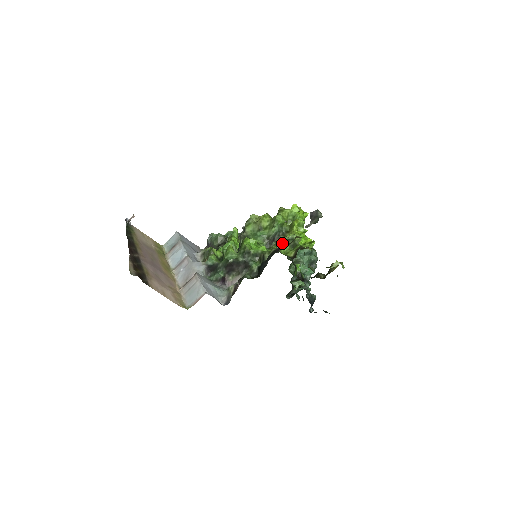
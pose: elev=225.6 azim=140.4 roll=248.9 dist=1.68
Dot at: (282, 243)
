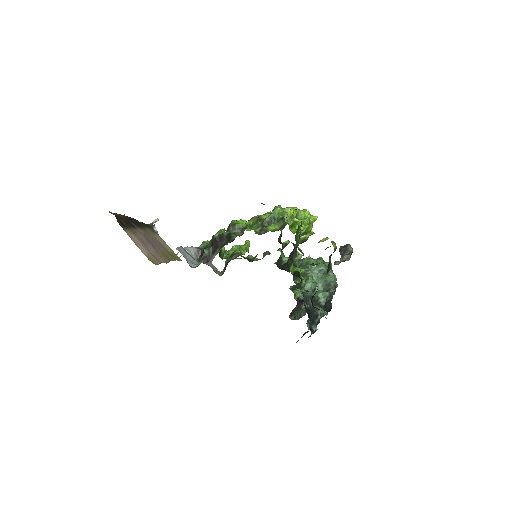
Dot at: (272, 224)
